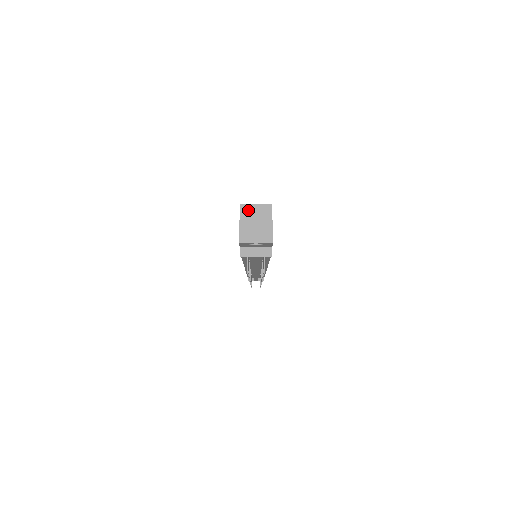
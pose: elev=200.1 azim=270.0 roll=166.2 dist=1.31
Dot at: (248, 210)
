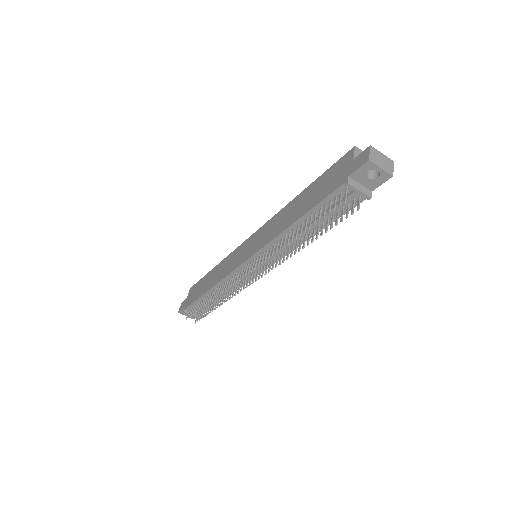
Dot at: occluded
